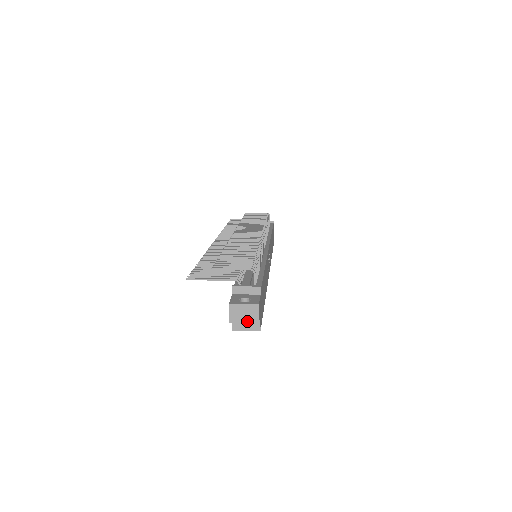
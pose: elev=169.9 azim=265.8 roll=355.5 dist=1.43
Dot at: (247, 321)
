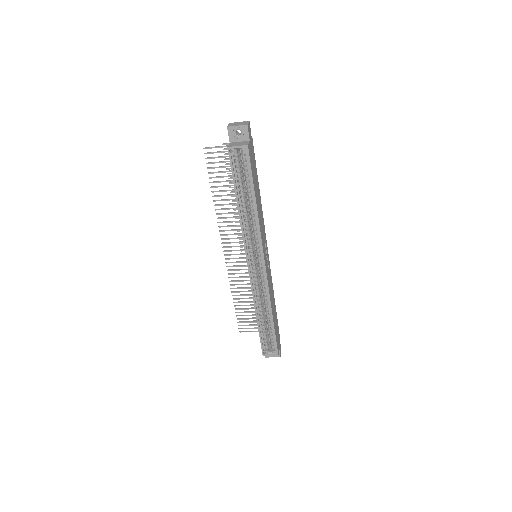
Dot at: (239, 125)
